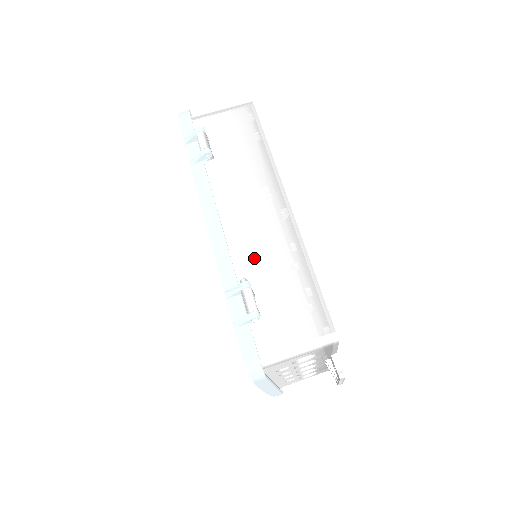
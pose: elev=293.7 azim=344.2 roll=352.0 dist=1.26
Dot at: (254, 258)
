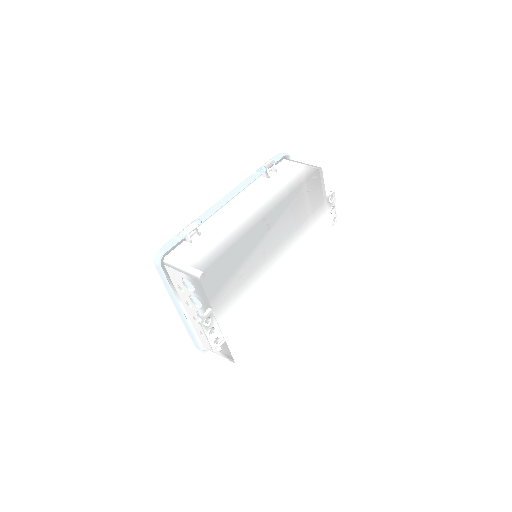
Dot at: (222, 223)
